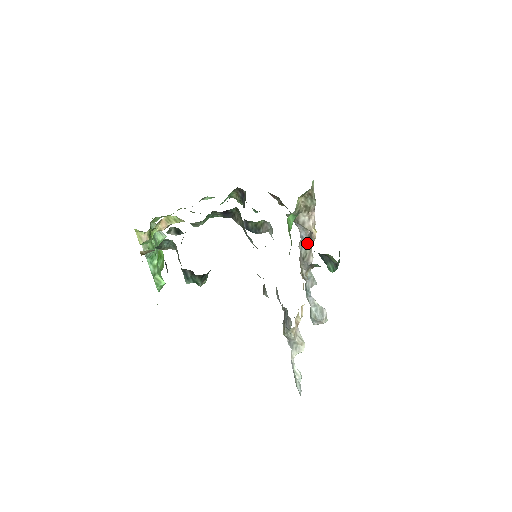
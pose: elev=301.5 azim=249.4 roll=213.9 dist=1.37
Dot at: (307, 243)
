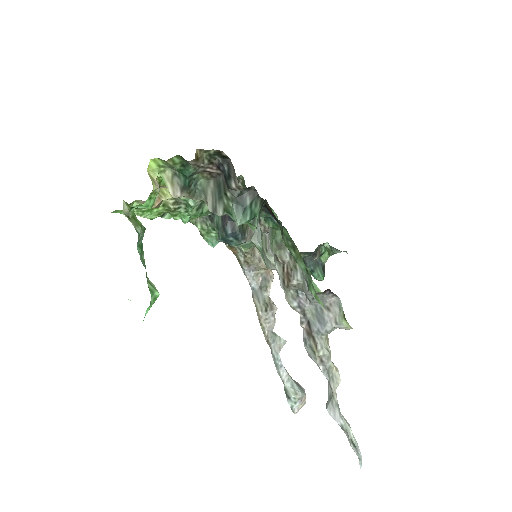
Dot at: (262, 293)
